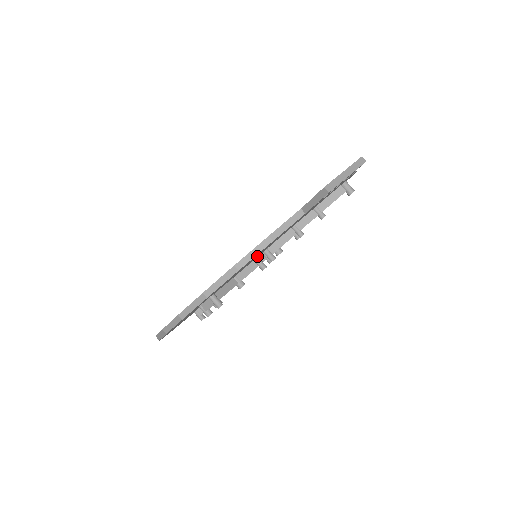
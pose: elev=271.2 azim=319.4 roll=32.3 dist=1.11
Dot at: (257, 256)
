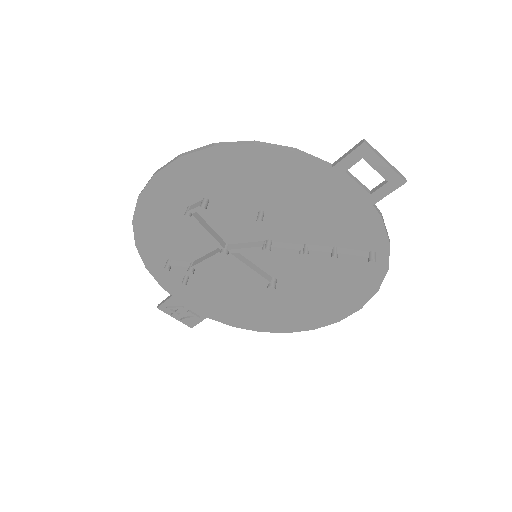
Dot at: (264, 212)
